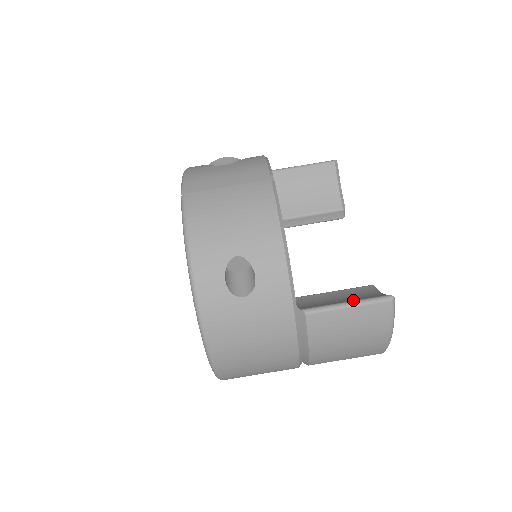
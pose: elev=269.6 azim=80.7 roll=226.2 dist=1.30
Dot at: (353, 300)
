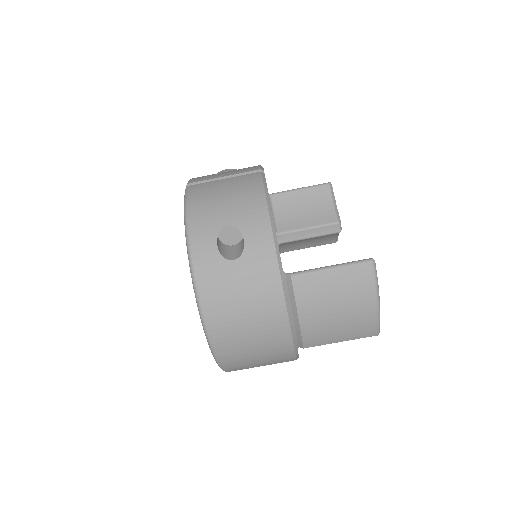
Dot at: (336, 265)
